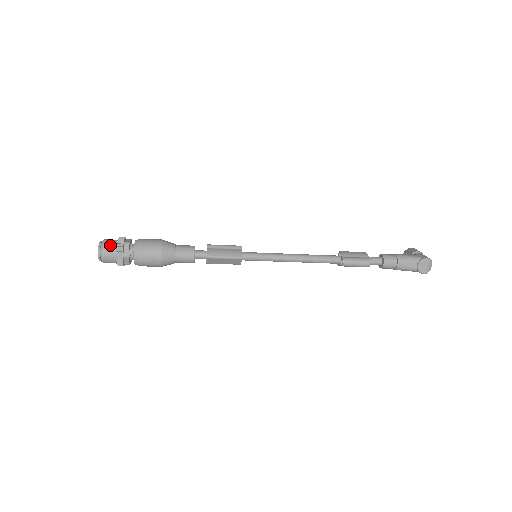
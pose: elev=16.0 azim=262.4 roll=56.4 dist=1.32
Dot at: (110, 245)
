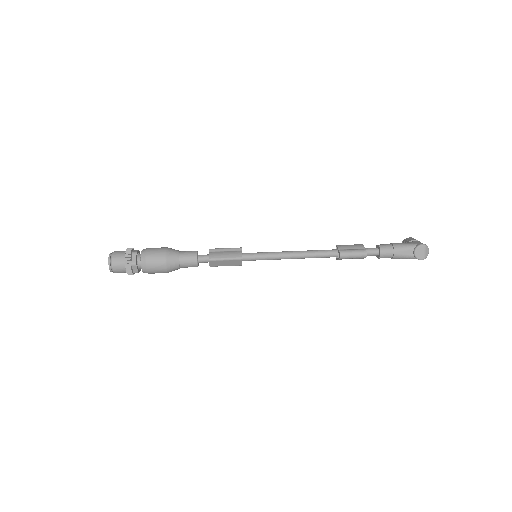
Dot at: (119, 256)
